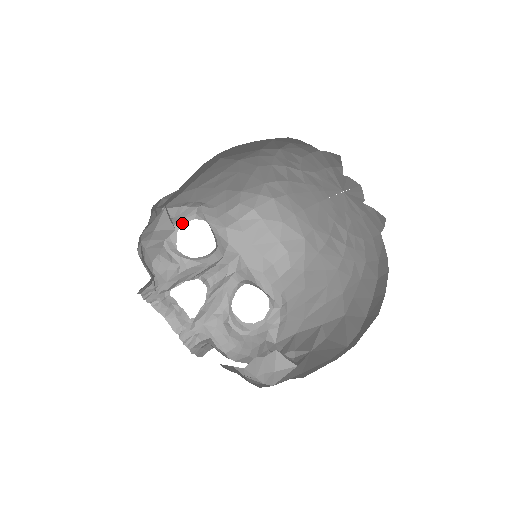
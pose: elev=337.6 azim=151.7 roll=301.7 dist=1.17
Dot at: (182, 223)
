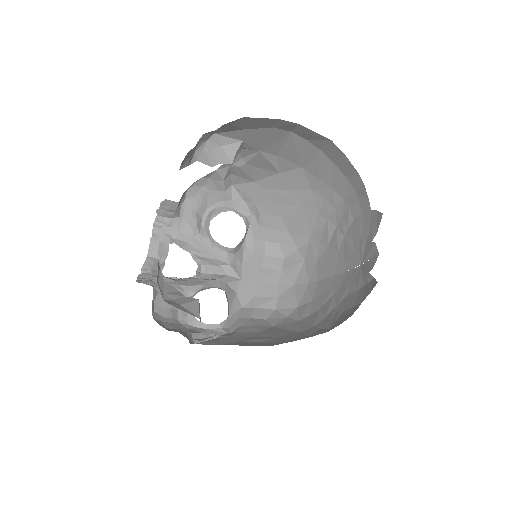
Dot at: (232, 210)
